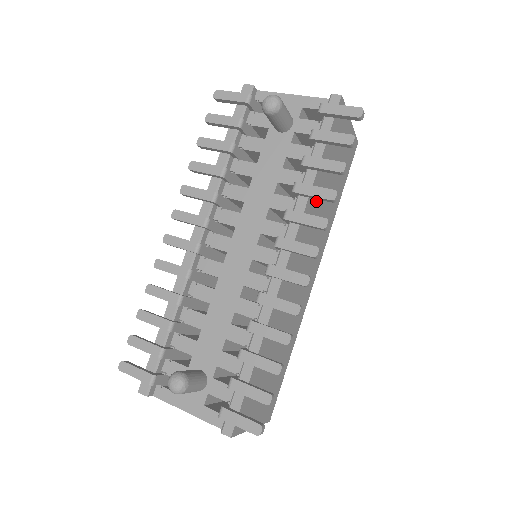
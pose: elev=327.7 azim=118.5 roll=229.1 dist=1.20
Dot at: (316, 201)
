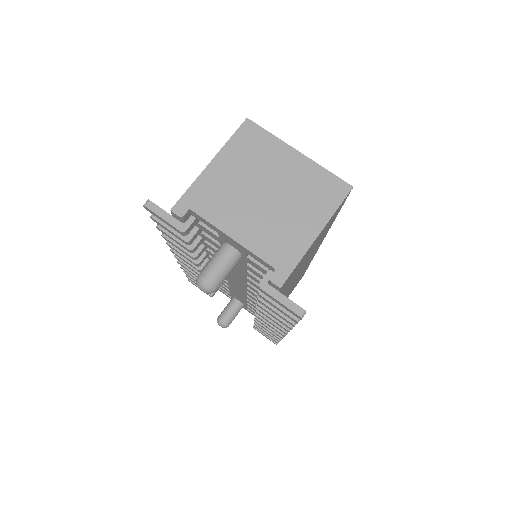
Dot at: occluded
